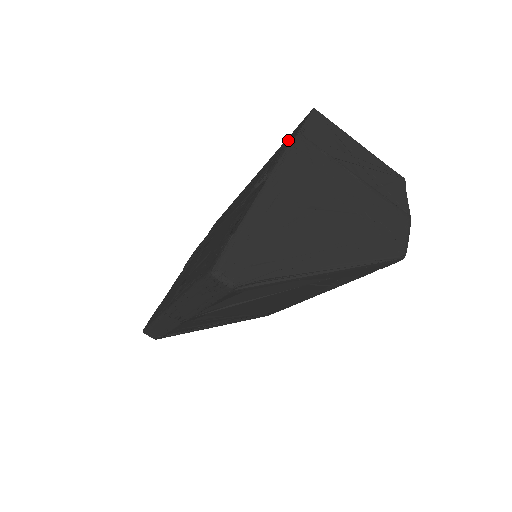
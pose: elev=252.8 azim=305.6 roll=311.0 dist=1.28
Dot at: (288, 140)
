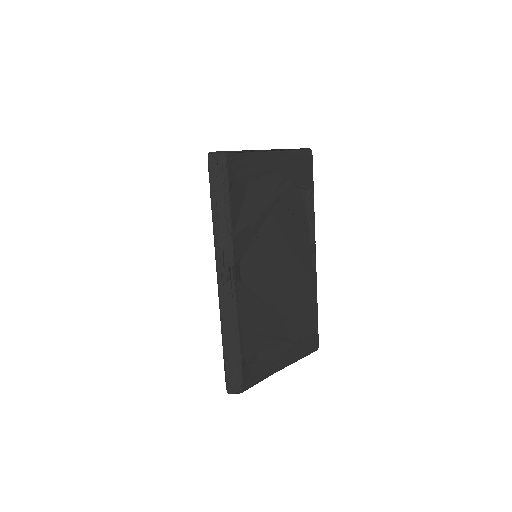
Dot at: occluded
